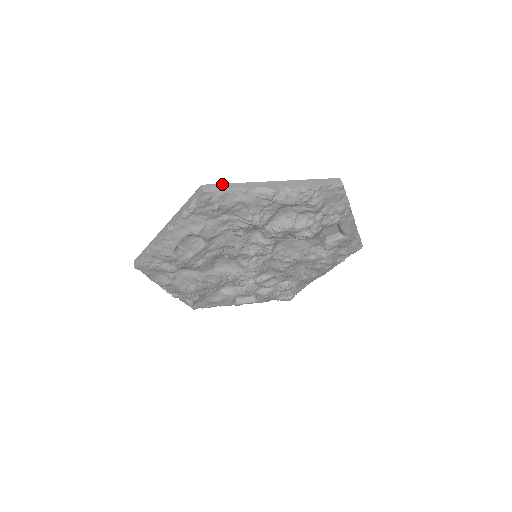
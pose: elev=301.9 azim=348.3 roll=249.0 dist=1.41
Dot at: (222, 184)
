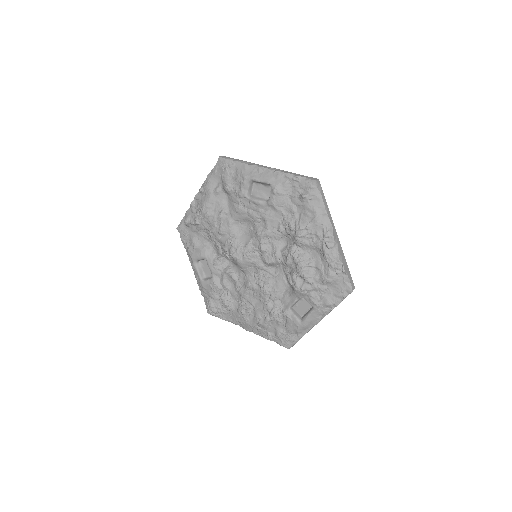
Dot at: occluded
